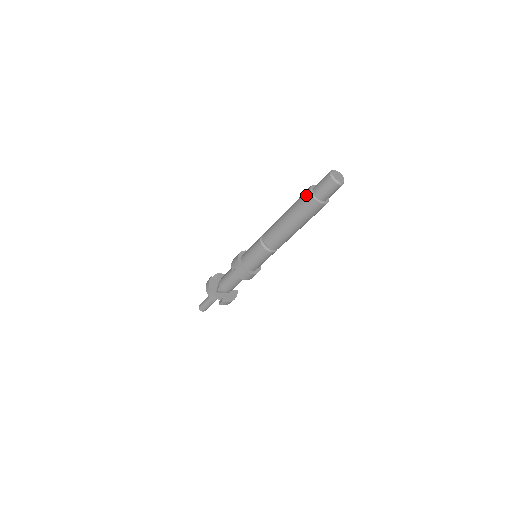
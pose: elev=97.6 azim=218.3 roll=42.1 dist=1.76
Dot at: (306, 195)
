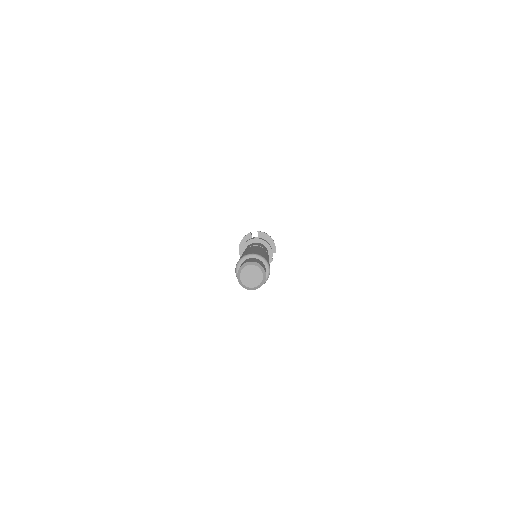
Dot at: occluded
